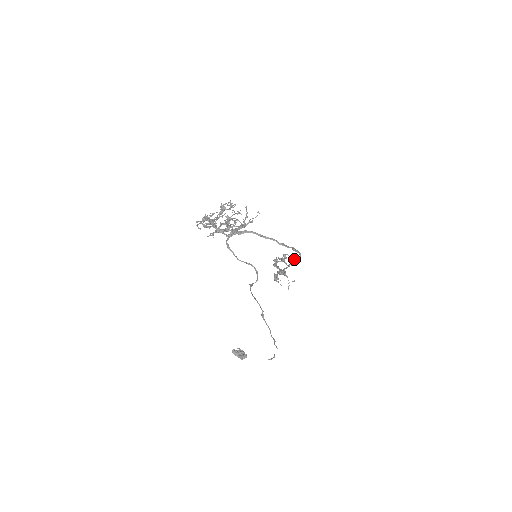
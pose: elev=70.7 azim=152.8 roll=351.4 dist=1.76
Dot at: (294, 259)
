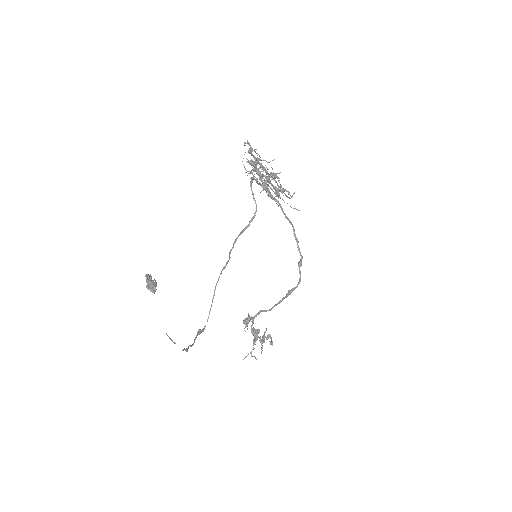
Dot at: occluded
